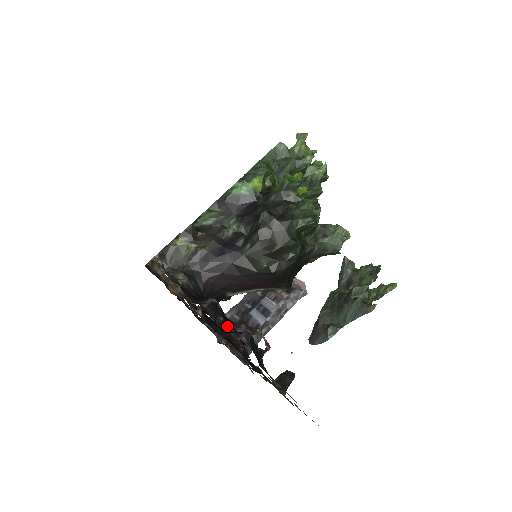
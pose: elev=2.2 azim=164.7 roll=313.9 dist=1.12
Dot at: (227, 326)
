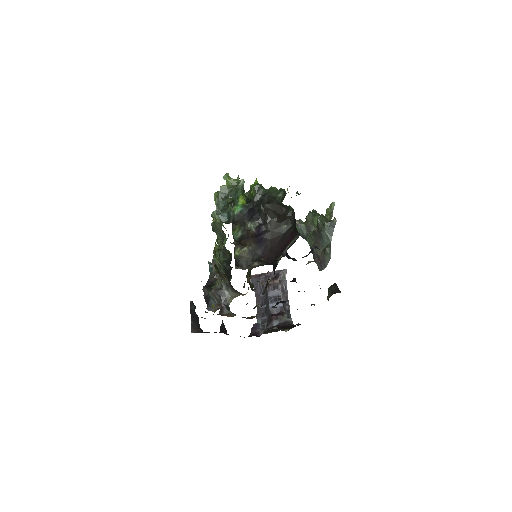
Dot at: occluded
